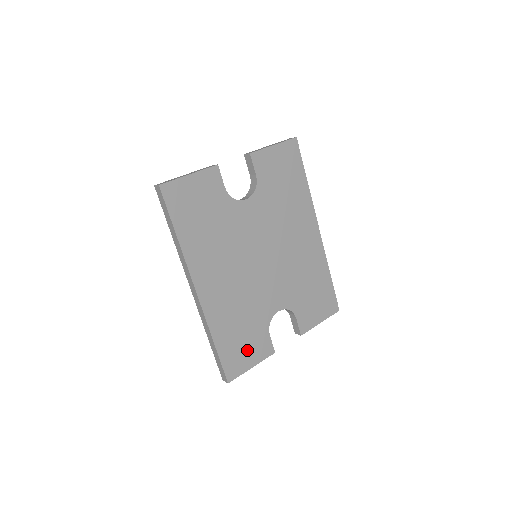
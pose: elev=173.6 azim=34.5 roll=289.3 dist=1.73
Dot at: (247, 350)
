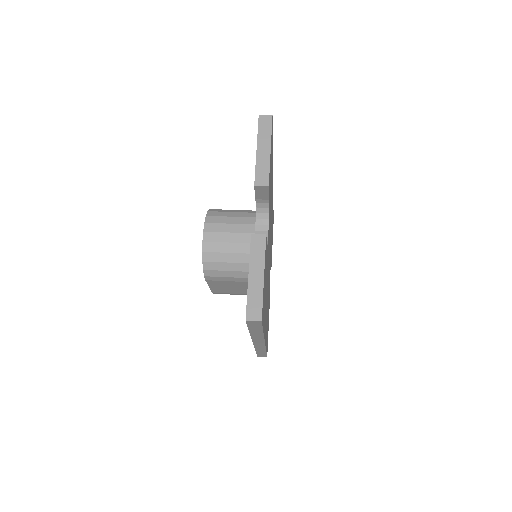
Dot at: occluded
